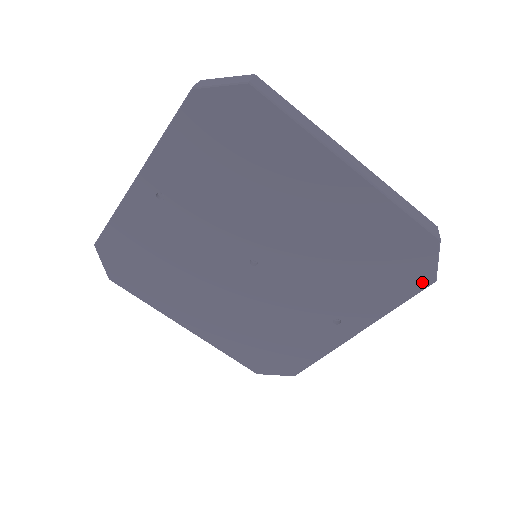
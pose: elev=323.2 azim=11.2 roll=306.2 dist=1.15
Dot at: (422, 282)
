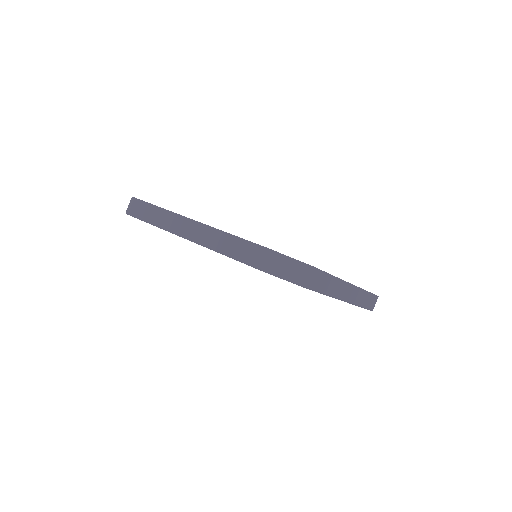
Dot at: occluded
